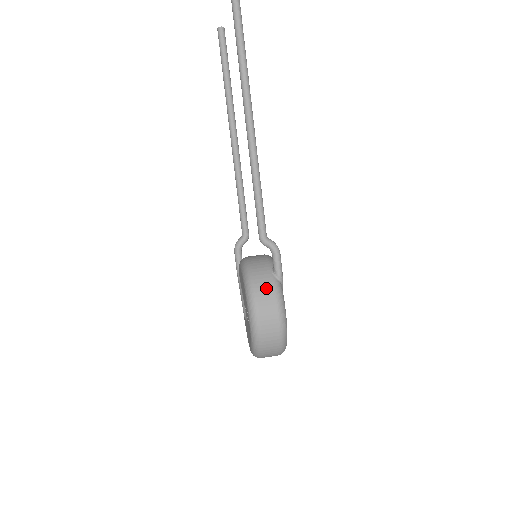
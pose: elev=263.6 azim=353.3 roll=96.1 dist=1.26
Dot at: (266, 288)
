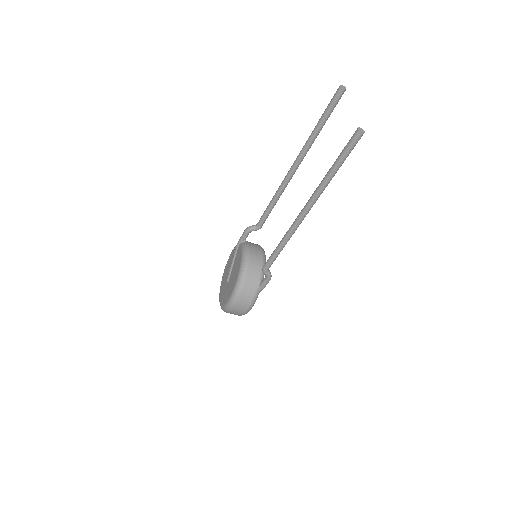
Dot at: (249, 294)
